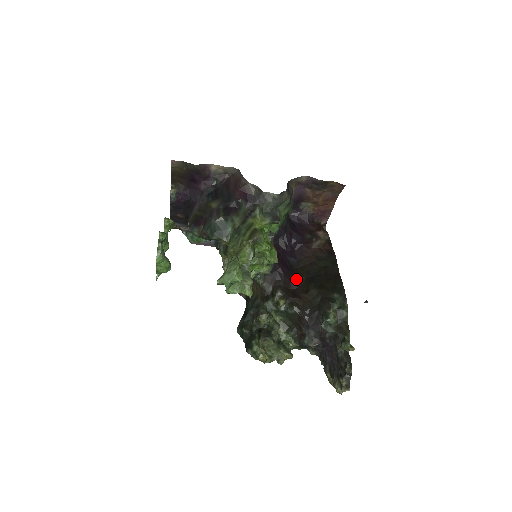
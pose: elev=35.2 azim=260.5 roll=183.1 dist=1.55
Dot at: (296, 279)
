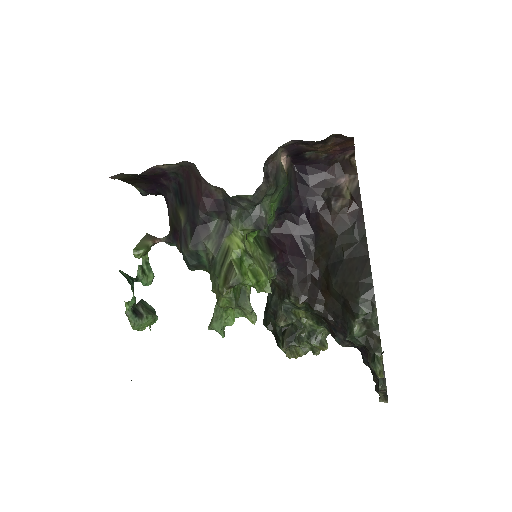
Dot at: (314, 267)
